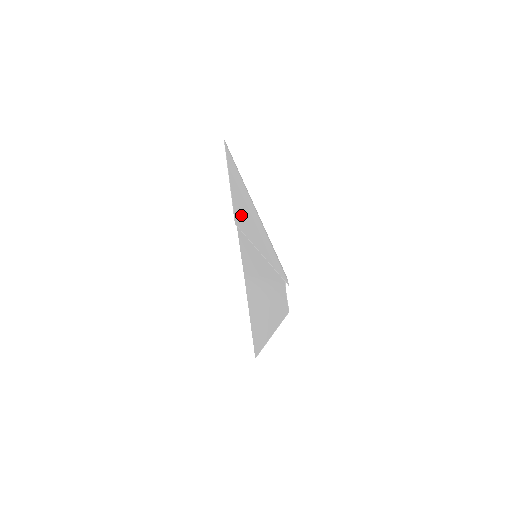
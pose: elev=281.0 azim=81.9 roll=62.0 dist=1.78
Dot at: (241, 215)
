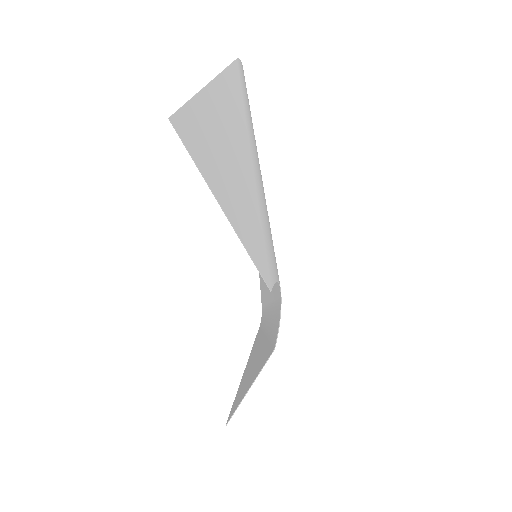
Dot at: (201, 129)
